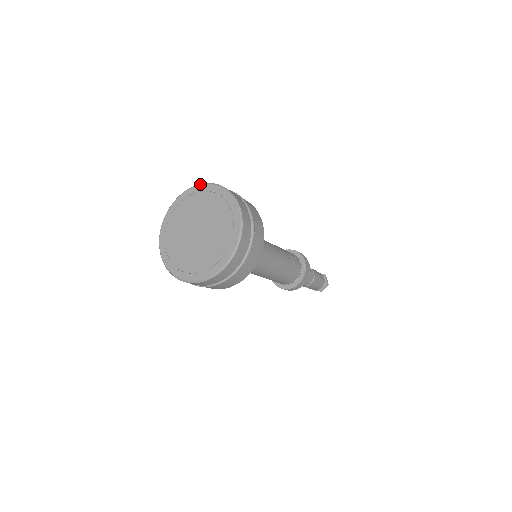
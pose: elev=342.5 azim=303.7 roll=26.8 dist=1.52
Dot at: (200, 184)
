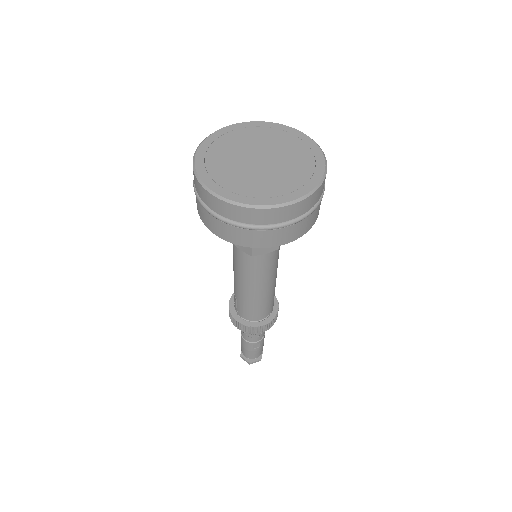
Dot at: occluded
